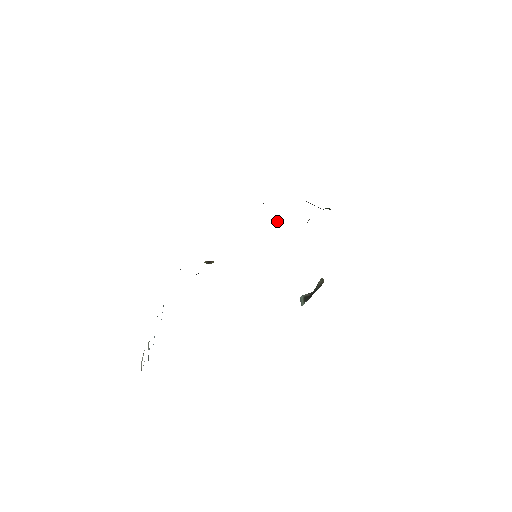
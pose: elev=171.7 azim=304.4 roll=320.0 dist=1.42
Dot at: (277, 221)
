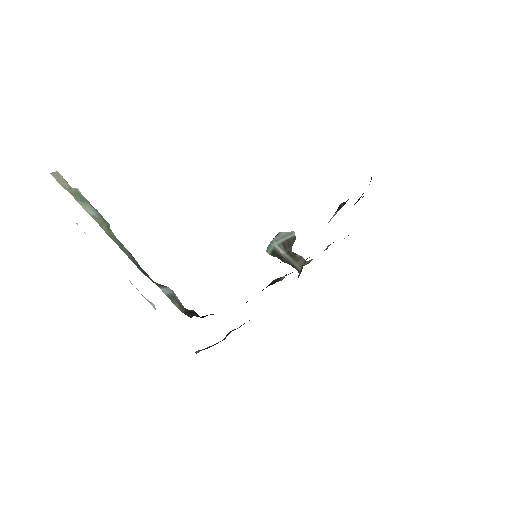
Dot at: occluded
